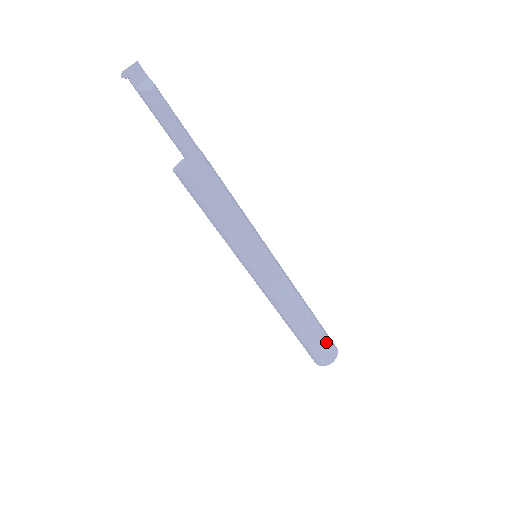
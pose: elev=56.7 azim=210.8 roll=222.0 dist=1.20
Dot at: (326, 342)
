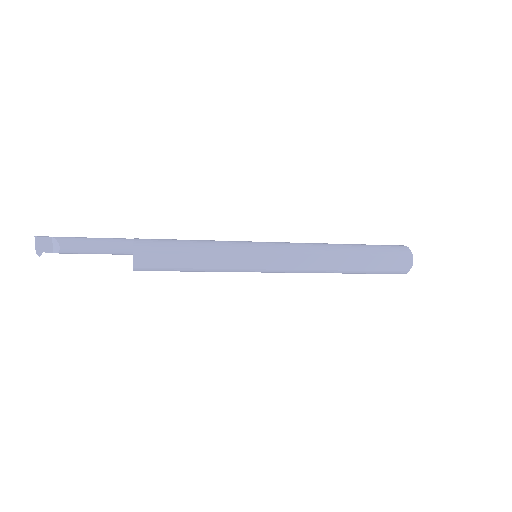
Dot at: (388, 260)
